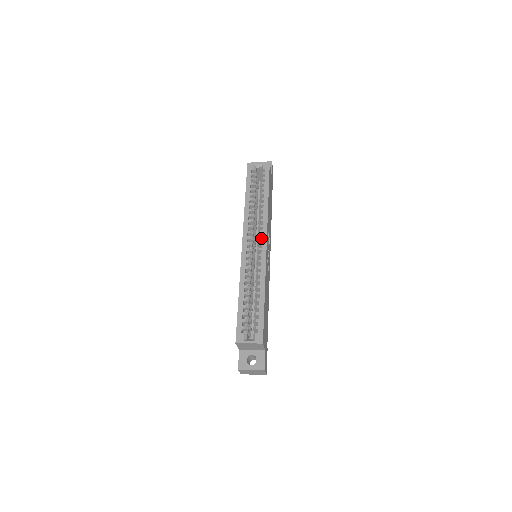
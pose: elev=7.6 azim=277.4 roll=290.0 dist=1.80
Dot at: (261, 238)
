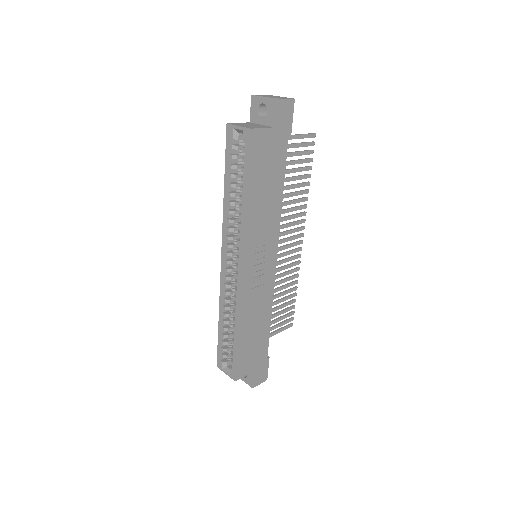
Dot at: (237, 261)
